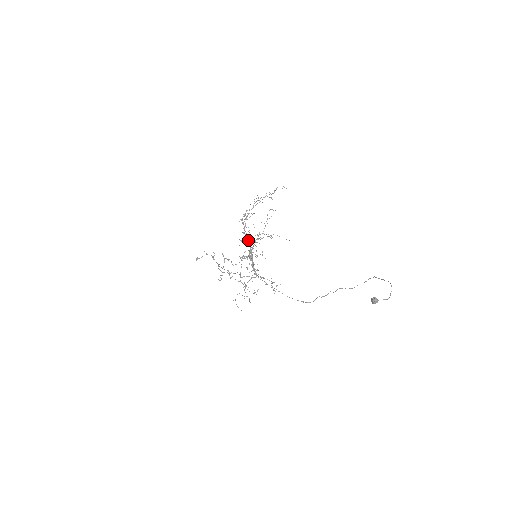
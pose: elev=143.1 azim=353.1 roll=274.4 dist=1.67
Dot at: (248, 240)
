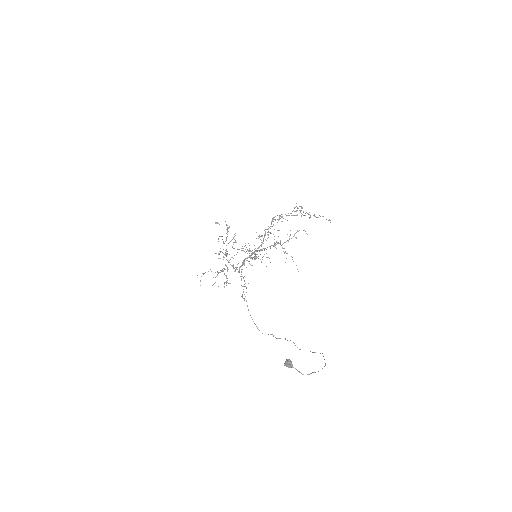
Dot at: occluded
